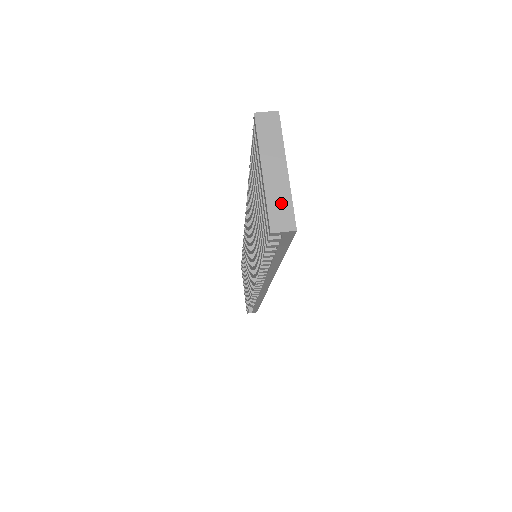
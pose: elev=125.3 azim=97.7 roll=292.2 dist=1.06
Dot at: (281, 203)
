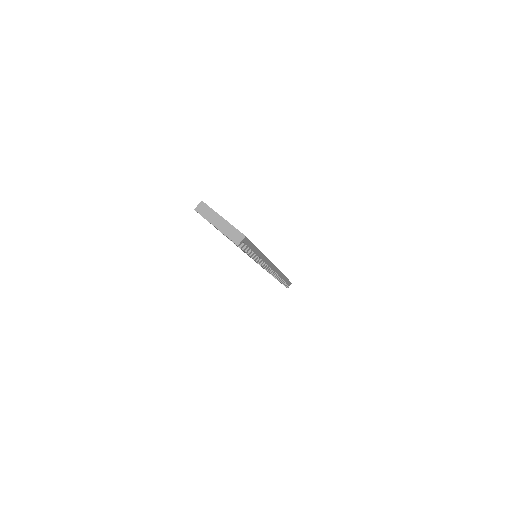
Dot at: (232, 232)
